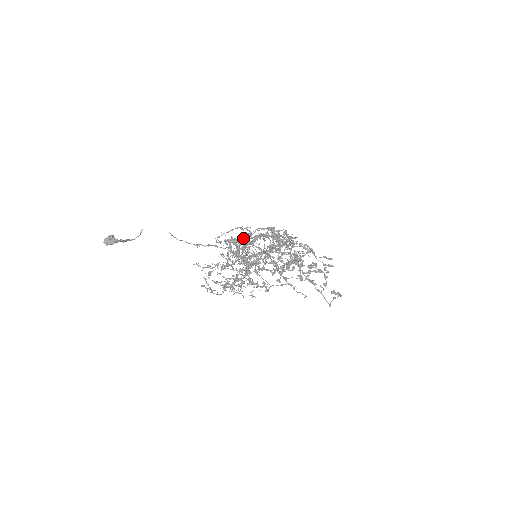
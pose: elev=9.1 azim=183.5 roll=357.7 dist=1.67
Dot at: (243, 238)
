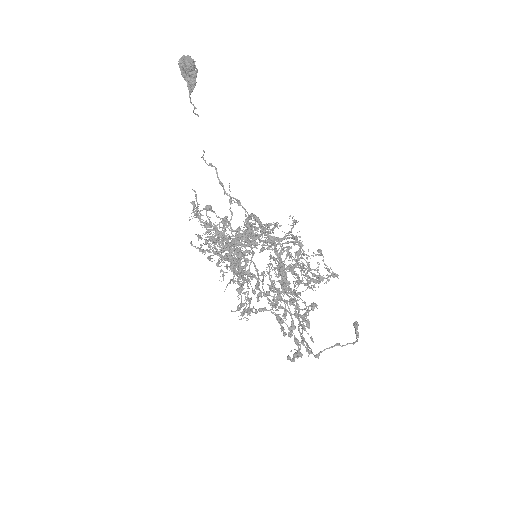
Dot at: (237, 249)
